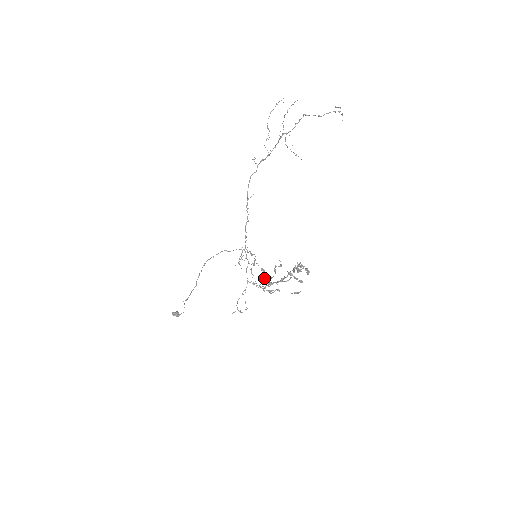
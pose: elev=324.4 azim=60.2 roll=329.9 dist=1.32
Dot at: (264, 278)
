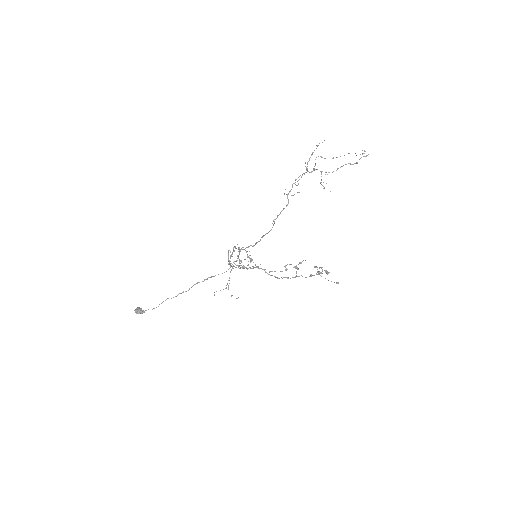
Dot at: occluded
